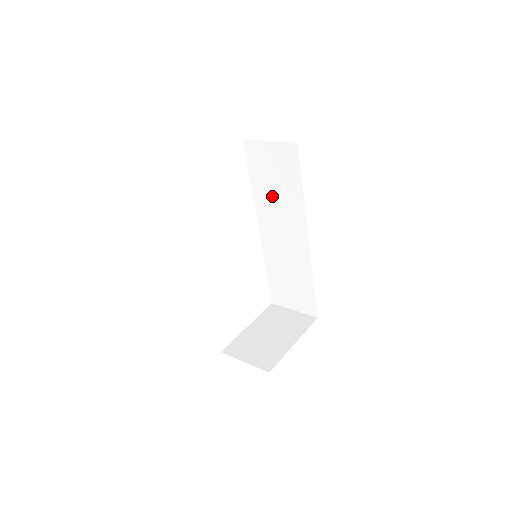
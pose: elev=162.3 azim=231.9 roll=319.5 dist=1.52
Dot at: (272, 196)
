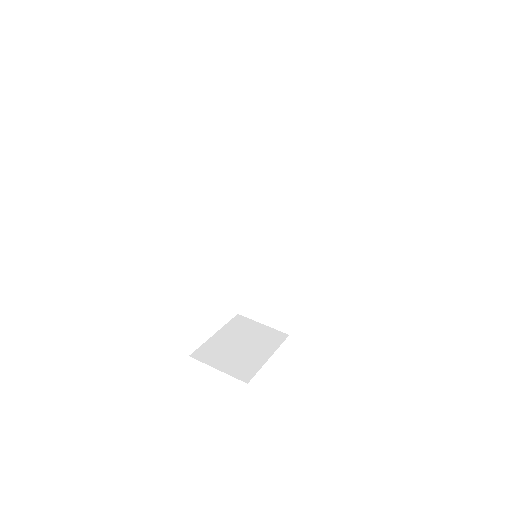
Dot at: (279, 199)
